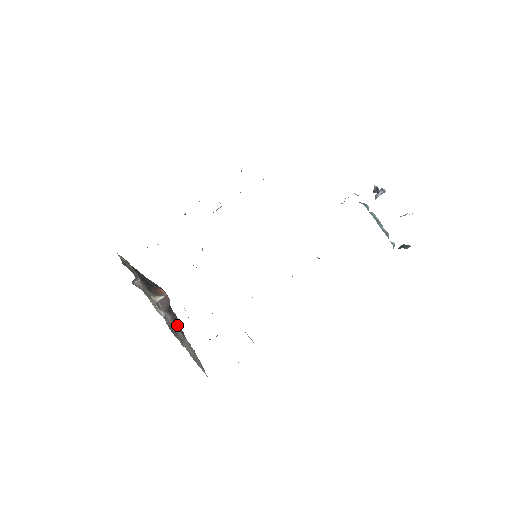
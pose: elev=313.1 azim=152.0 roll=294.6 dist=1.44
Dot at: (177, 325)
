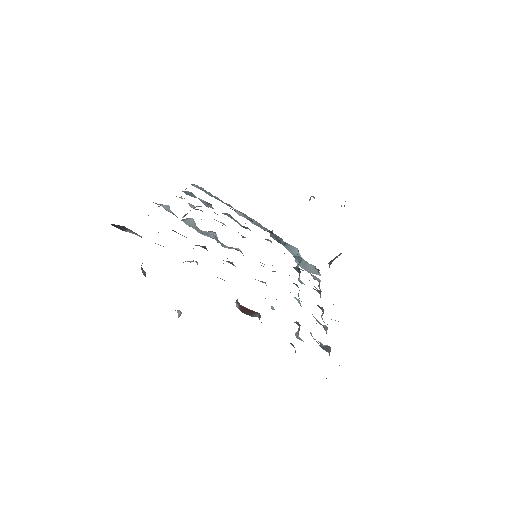
Dot at: occluded
